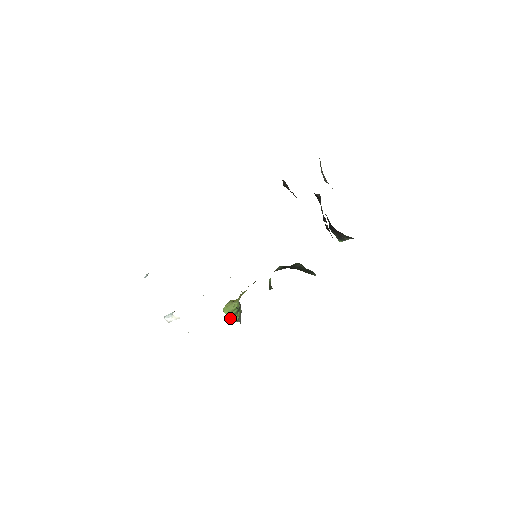
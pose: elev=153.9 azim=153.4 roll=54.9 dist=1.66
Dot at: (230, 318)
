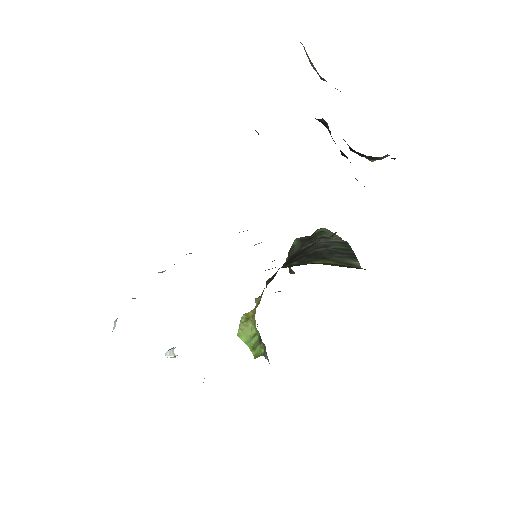
Dot at: (252, 349)
